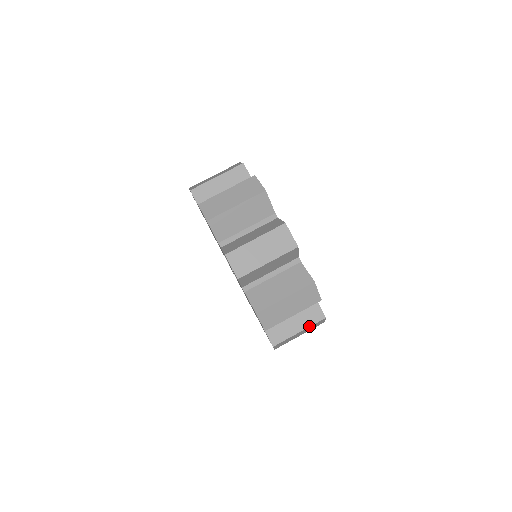
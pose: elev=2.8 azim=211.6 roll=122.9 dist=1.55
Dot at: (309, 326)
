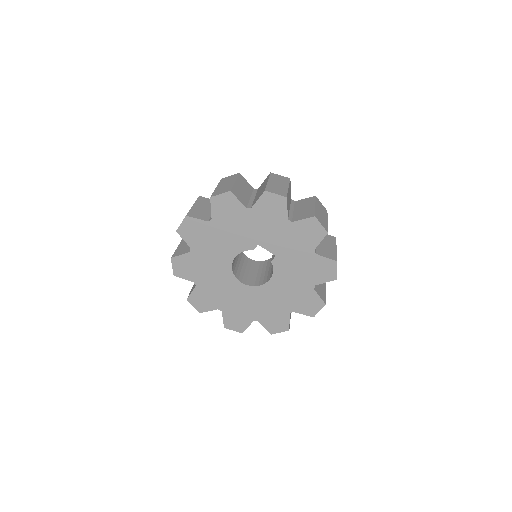
Dot at: (325, 285)
